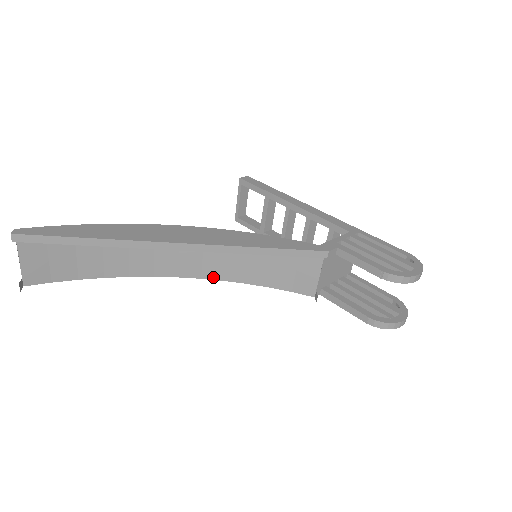
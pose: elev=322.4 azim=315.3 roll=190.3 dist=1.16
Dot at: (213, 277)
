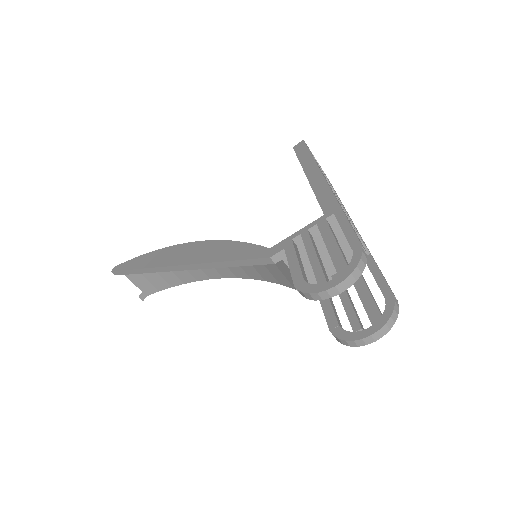
Dot at: (243, 276)
